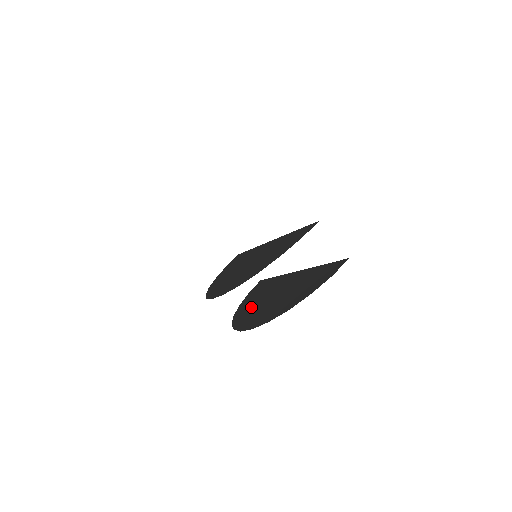
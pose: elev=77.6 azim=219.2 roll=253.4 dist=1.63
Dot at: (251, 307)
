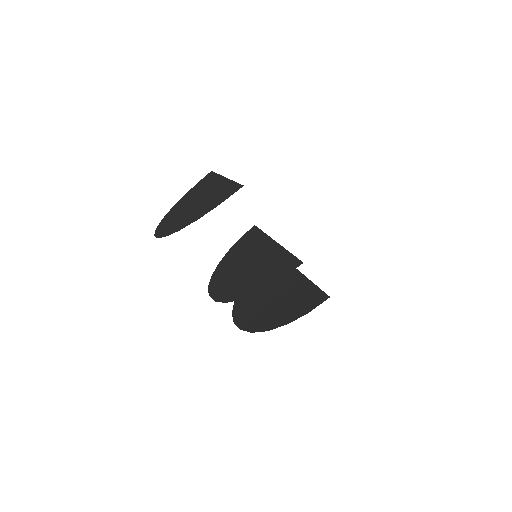
Dot at: occluded
